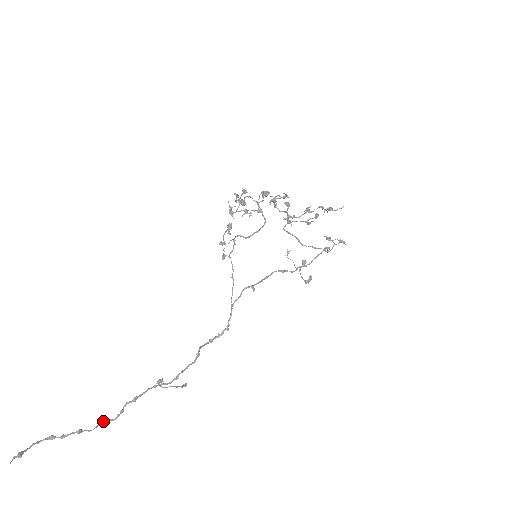
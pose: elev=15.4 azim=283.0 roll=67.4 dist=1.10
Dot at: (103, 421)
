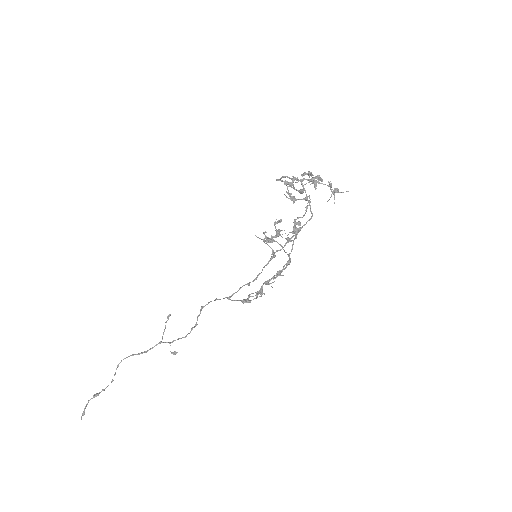
Dot at: occluded
